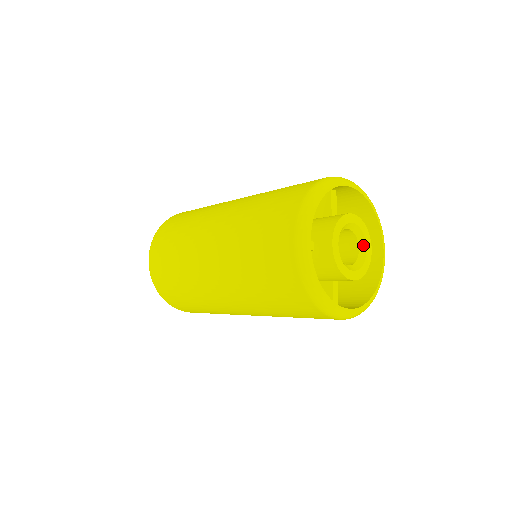
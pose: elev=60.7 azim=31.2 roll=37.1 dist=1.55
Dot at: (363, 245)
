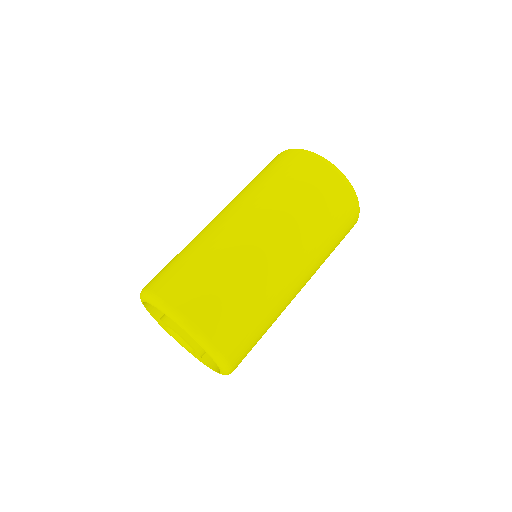
Dot at: occluded
